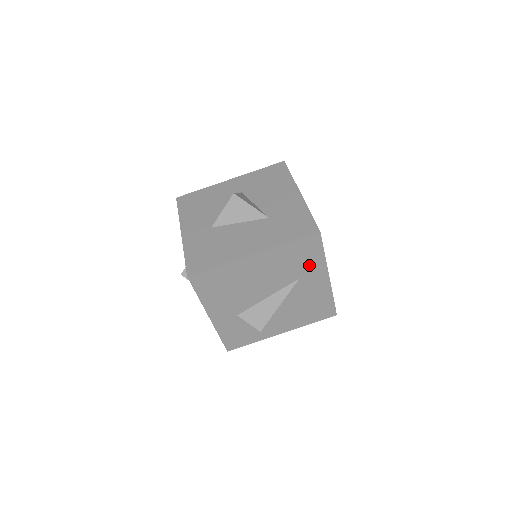
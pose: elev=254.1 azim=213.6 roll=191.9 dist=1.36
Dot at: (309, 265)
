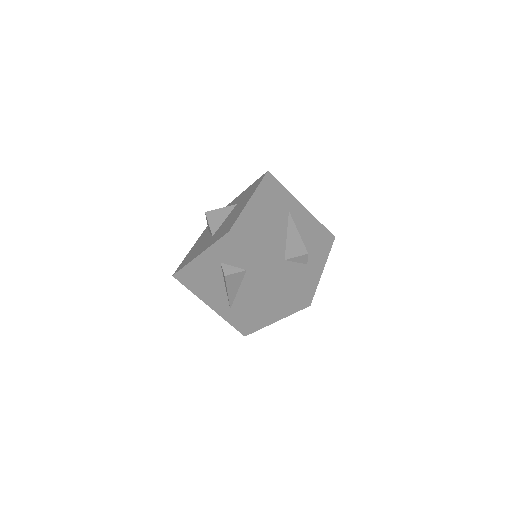
Dot at: (284, 198)
